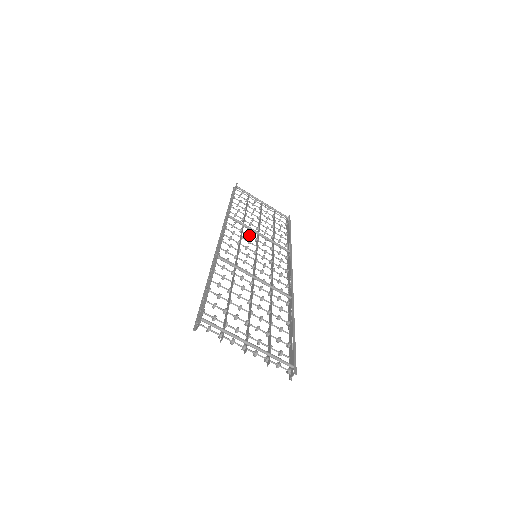
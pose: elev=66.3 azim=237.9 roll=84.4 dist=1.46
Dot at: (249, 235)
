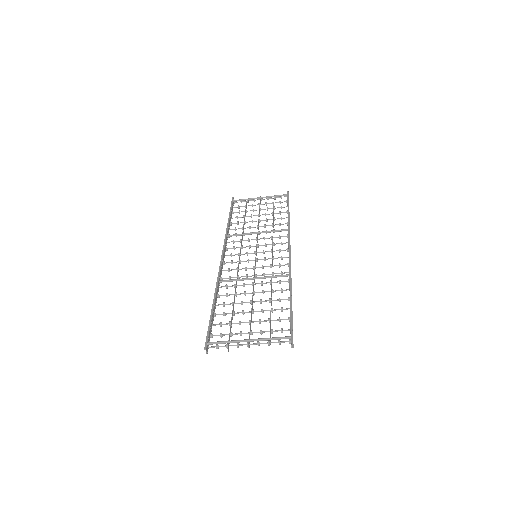
Dot at: (248, 240)
